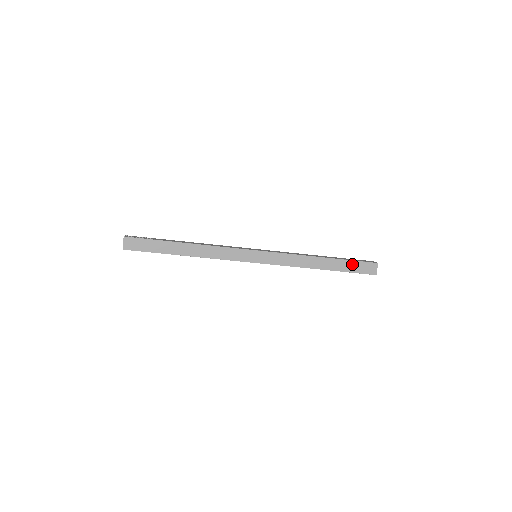
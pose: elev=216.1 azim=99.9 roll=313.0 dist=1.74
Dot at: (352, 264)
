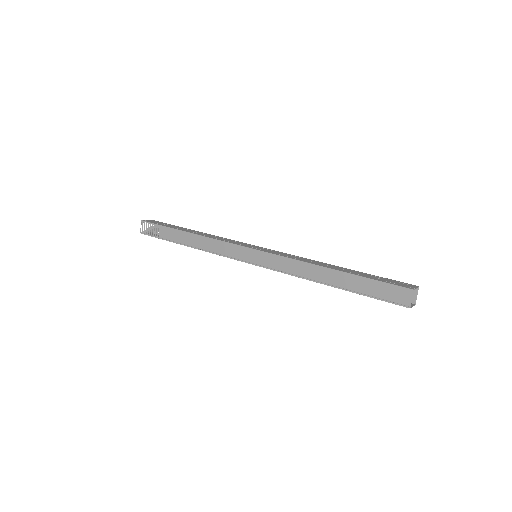
Dot at: (371, 296)
